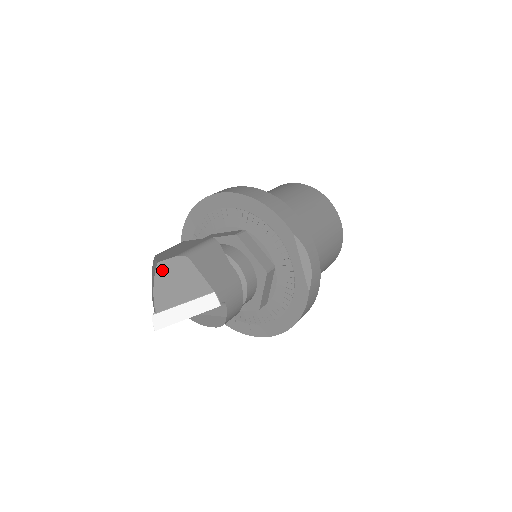
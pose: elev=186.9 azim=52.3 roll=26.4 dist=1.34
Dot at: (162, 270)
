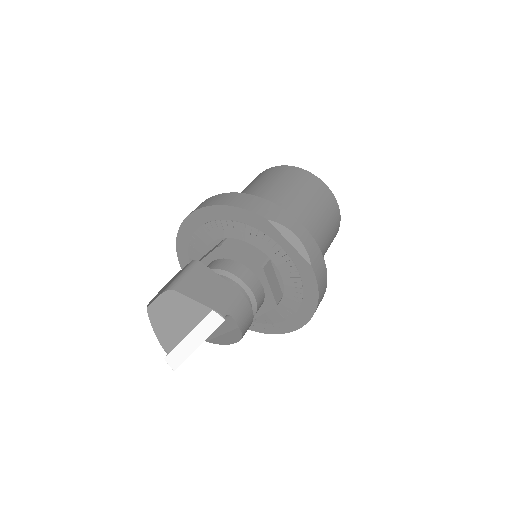
Dot at: (154, 312)
